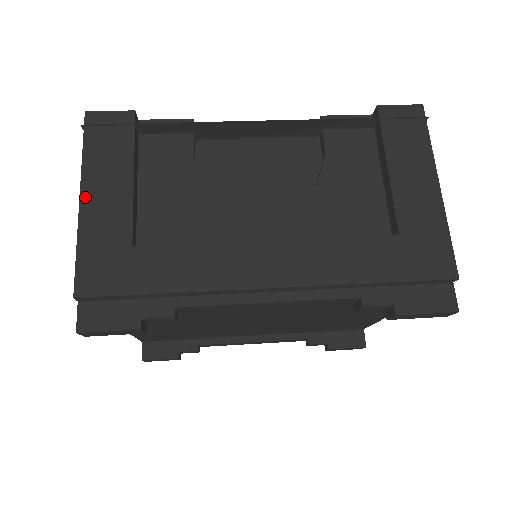
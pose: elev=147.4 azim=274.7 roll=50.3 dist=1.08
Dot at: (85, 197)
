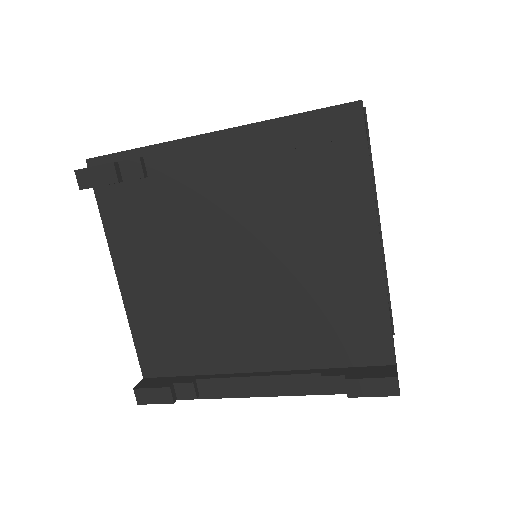
Dot at: occluded
